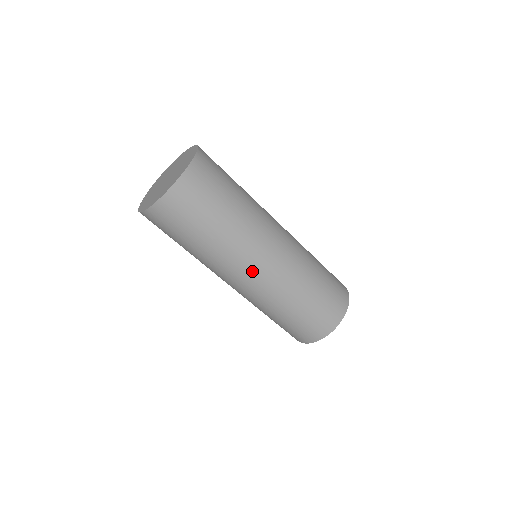
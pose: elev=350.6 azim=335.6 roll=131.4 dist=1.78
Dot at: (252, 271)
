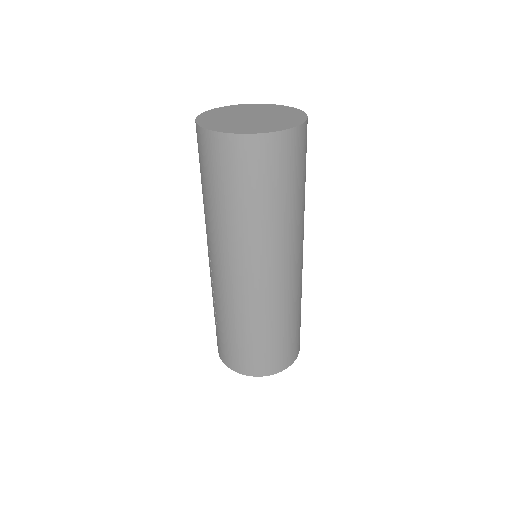
Dot at: (295, 260)
